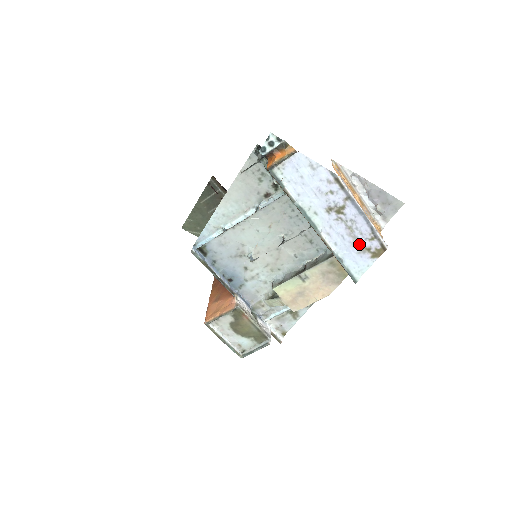
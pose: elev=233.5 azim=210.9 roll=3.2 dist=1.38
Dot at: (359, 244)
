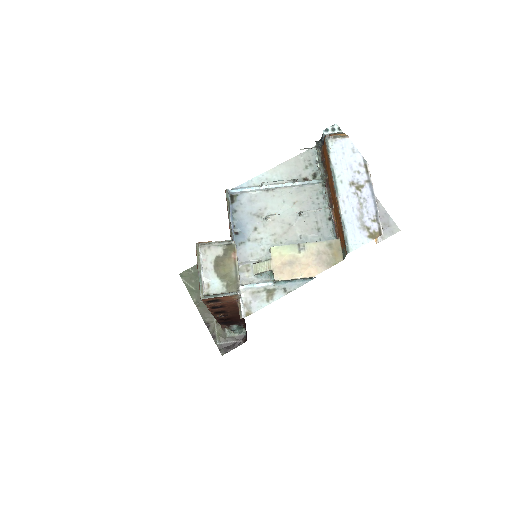
Dot at: (363, 221)
